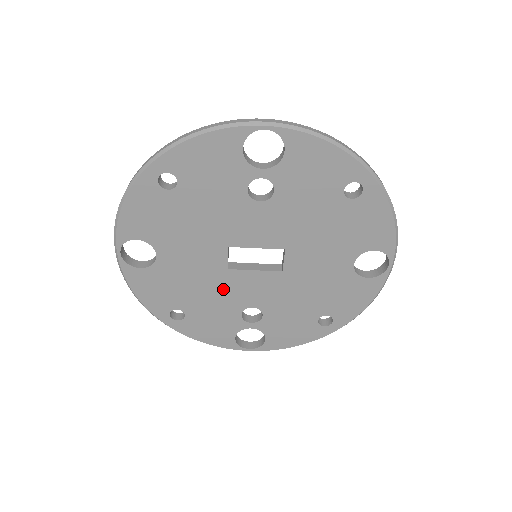
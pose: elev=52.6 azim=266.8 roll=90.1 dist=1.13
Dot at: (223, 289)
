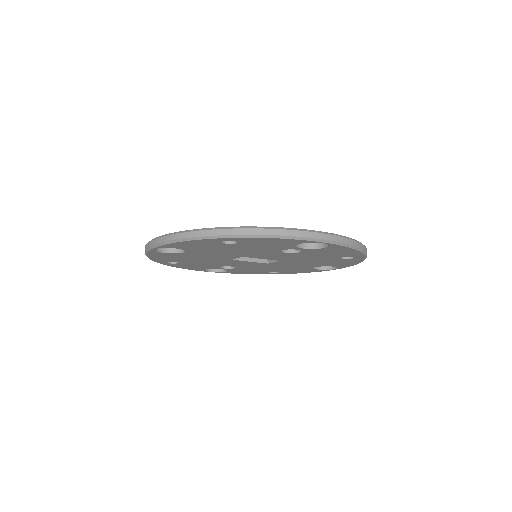
Dot at: (219, 262)
